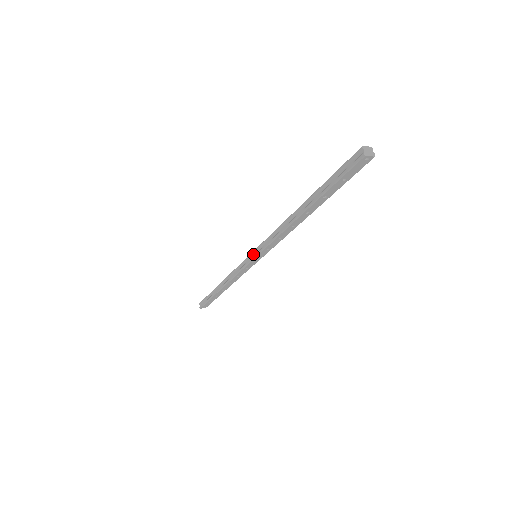
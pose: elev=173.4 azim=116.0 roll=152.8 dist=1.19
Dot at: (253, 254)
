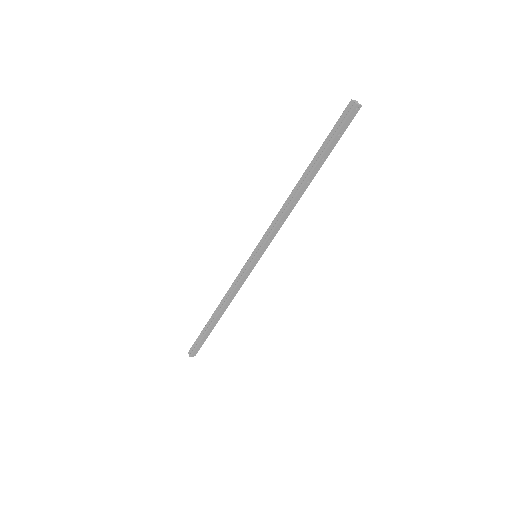
Dot at: (254, 254)
